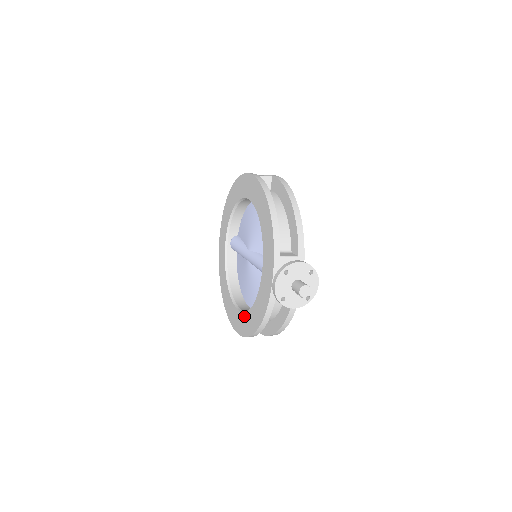
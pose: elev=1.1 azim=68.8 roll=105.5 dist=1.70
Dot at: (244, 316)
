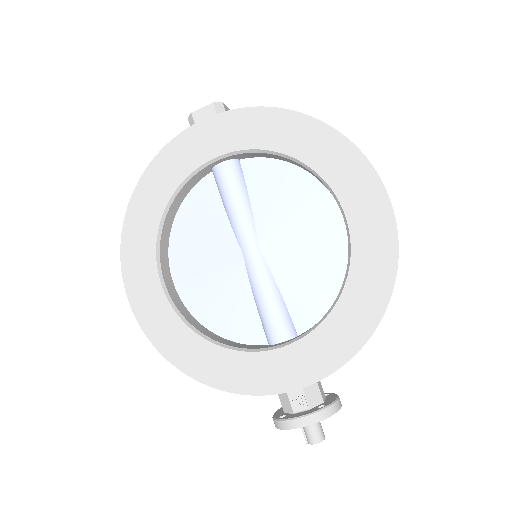
Dot at: (174, 320)
